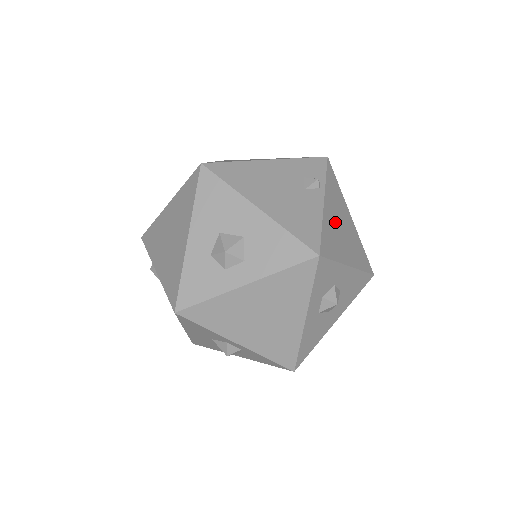
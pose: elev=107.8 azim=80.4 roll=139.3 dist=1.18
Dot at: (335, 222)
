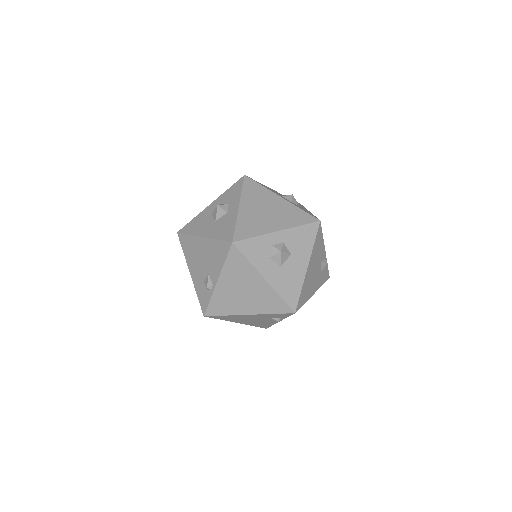
Dot at: occluded
